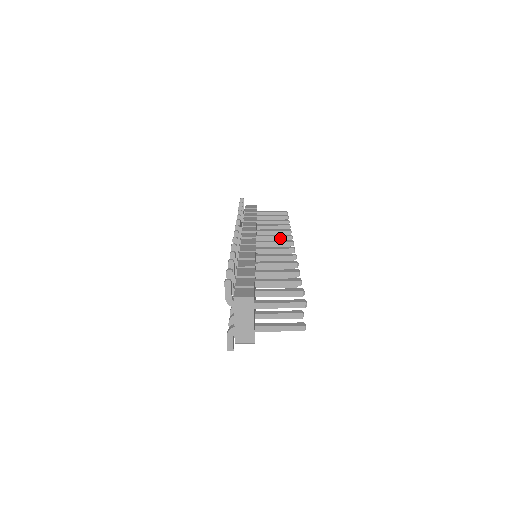
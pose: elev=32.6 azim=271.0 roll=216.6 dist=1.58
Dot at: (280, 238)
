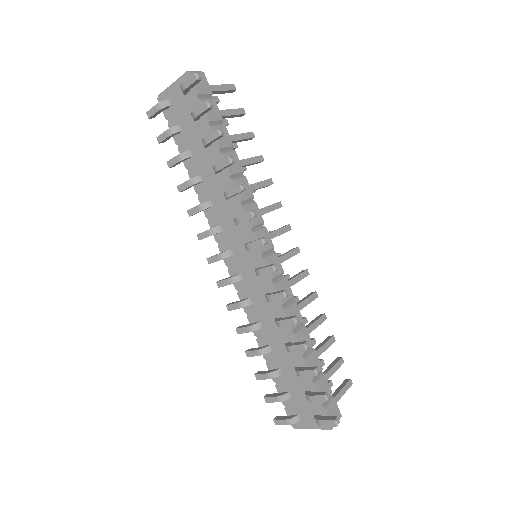
Dot at: occluded
